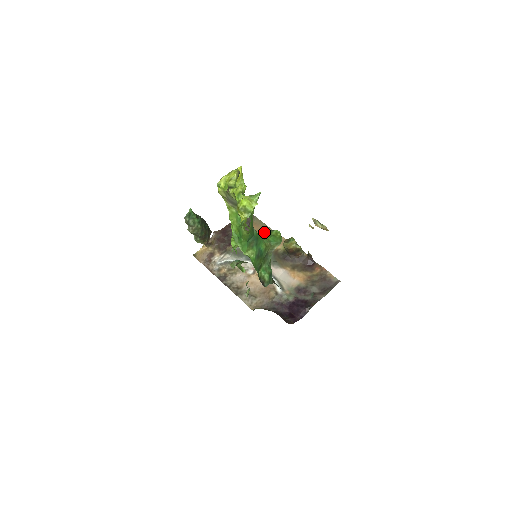
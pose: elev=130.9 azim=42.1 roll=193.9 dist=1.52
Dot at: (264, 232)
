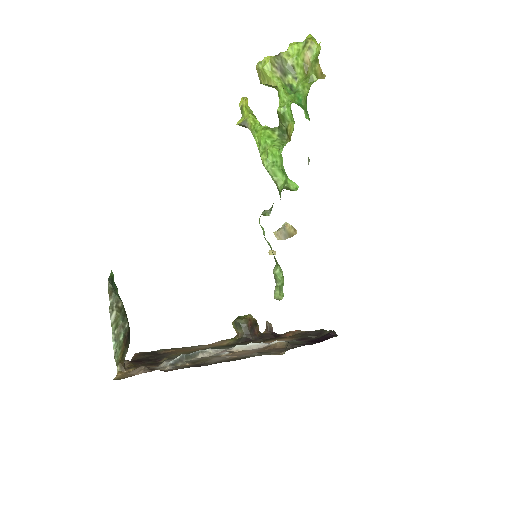
Dot at: (189, 348)
